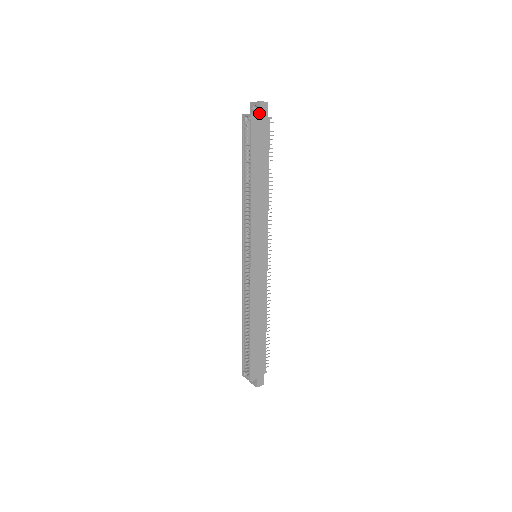
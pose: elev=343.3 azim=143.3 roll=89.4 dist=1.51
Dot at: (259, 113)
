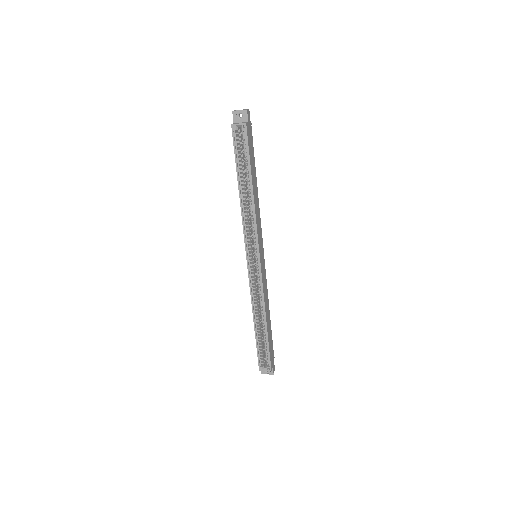
Dot at: (248, 121)
